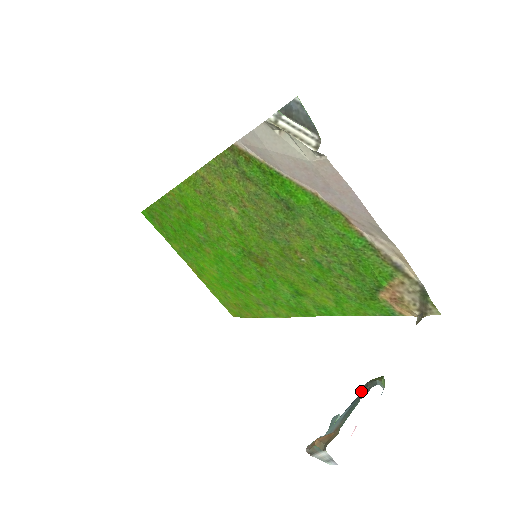
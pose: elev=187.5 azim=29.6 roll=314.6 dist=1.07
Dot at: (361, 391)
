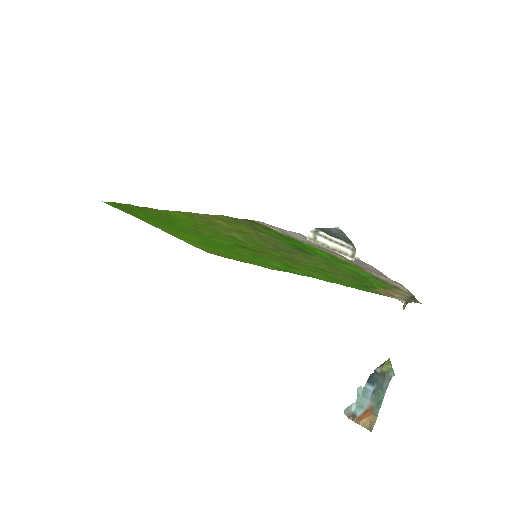
Dot at: (377, 374)
